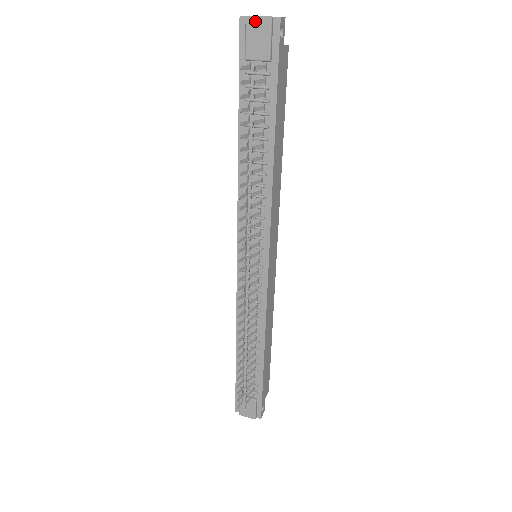
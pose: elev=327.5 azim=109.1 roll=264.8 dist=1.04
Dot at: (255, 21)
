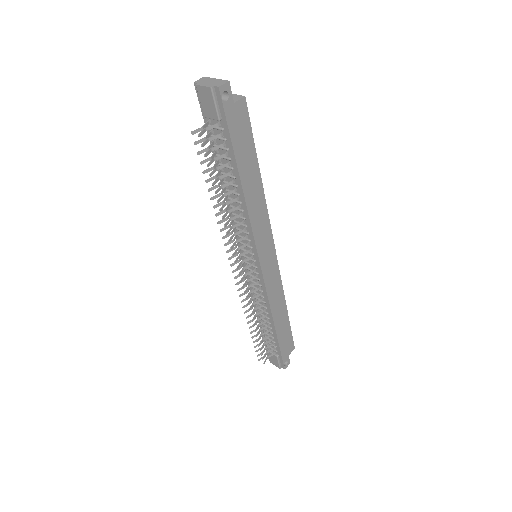
Dot at: (202, 89)
